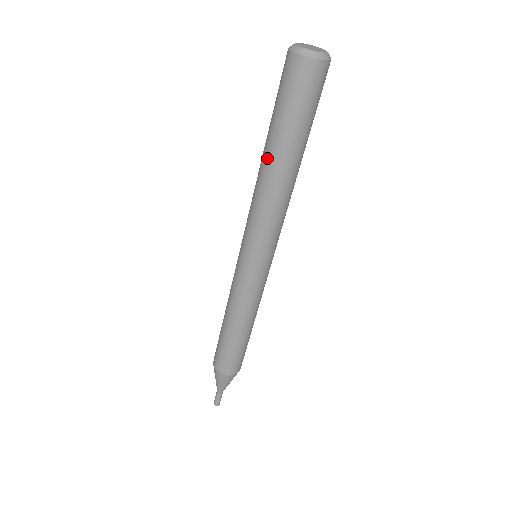
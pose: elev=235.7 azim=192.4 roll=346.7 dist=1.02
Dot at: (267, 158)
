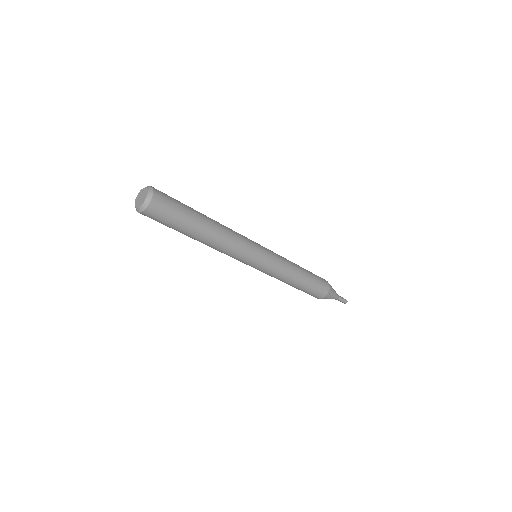
Dot at: occluded
